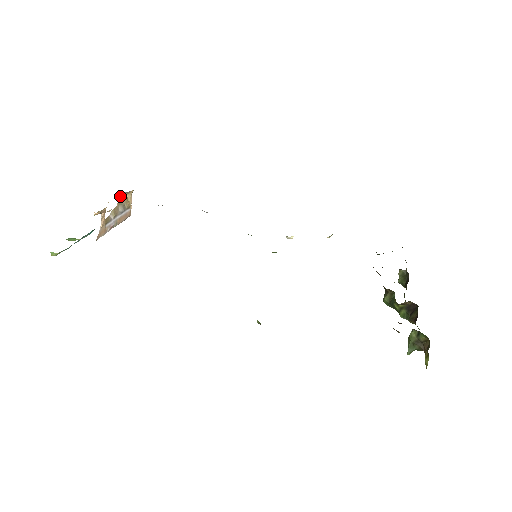
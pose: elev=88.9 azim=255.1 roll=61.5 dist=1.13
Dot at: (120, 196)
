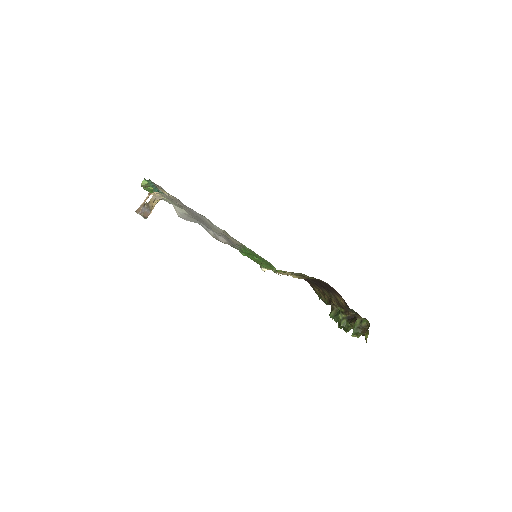
Dot at: (152, 198)
